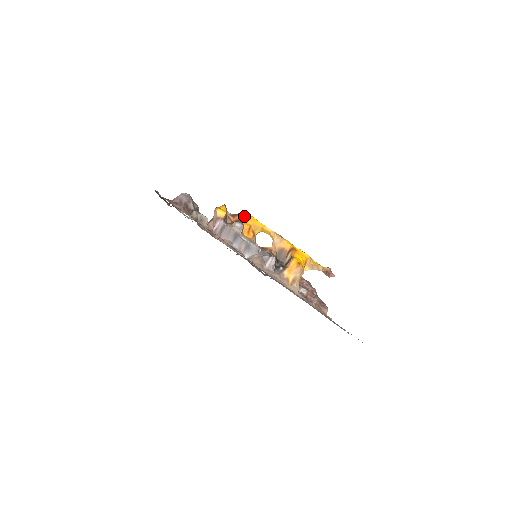
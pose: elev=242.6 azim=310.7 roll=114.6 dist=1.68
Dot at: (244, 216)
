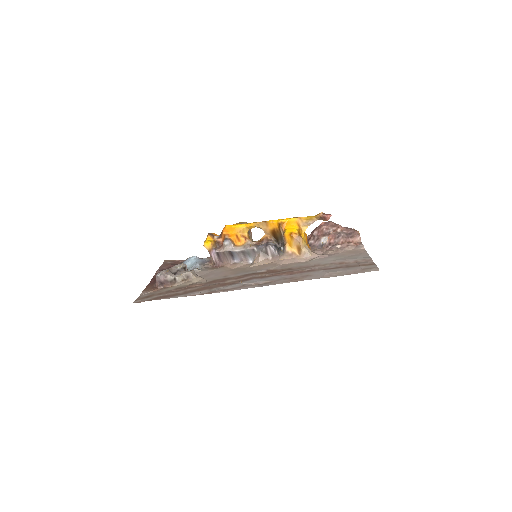
Dot at: (226, 231)
